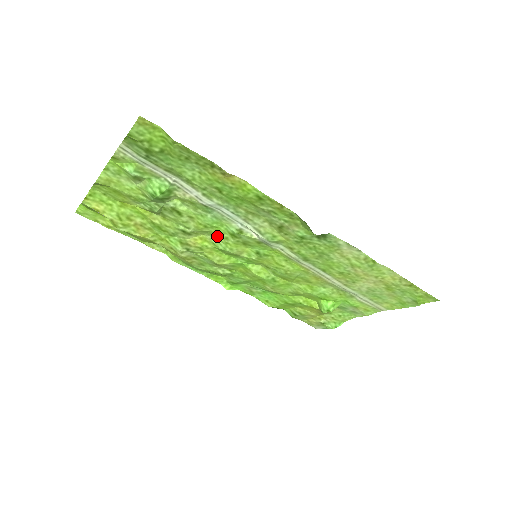
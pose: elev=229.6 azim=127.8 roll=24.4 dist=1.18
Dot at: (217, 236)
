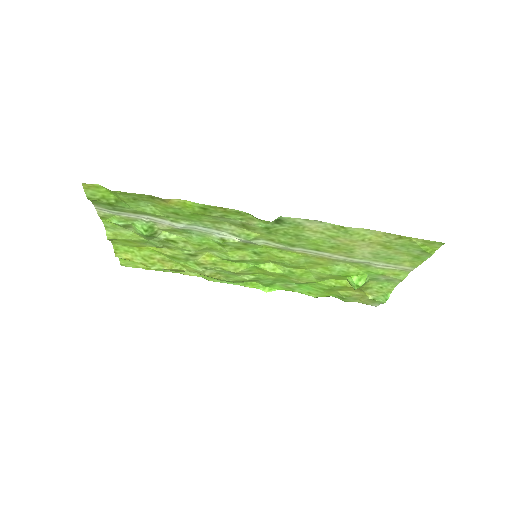
Dot at: (215, 250)
